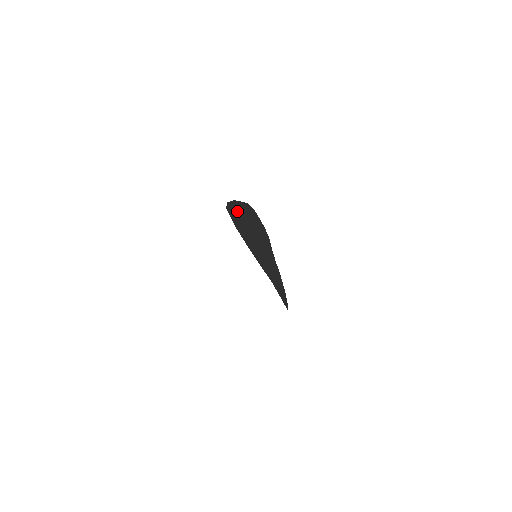
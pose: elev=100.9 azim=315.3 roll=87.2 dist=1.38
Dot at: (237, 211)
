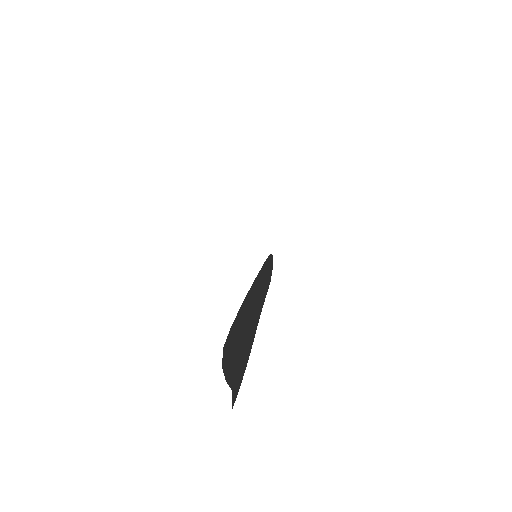
Dot at: (240, 318)
